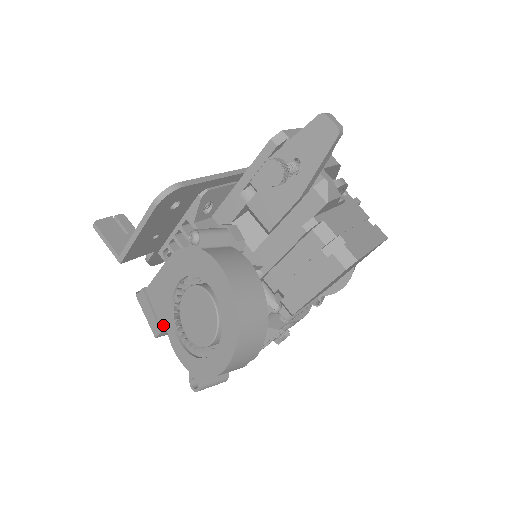
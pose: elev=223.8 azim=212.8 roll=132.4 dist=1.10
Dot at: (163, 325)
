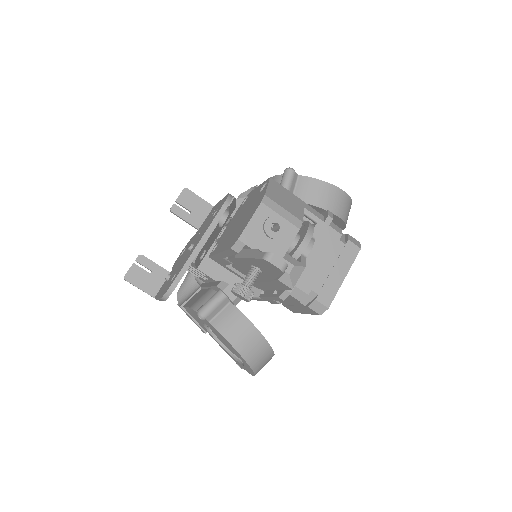
Dot at: (205, 330)
